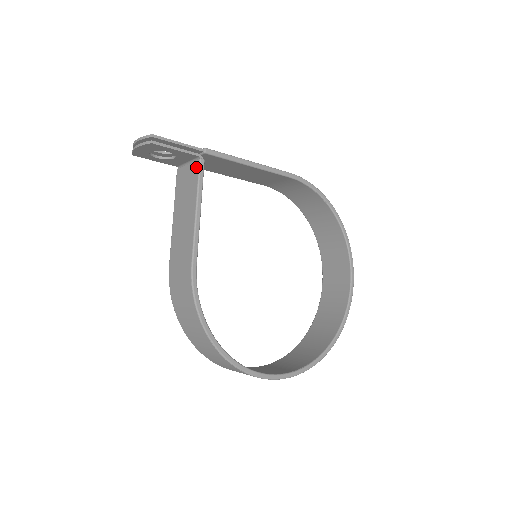
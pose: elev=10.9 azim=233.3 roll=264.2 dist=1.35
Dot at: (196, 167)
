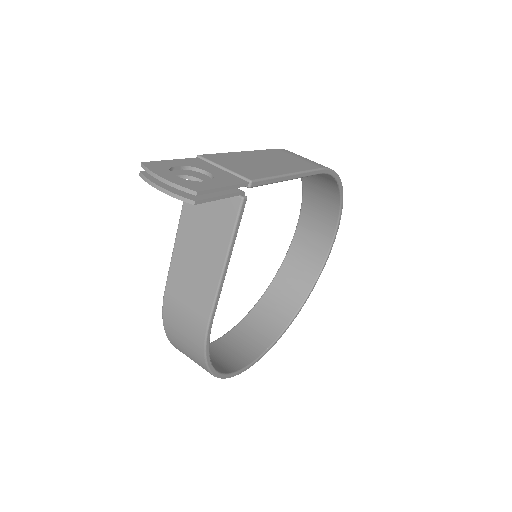
Dot at: (233, 205)
